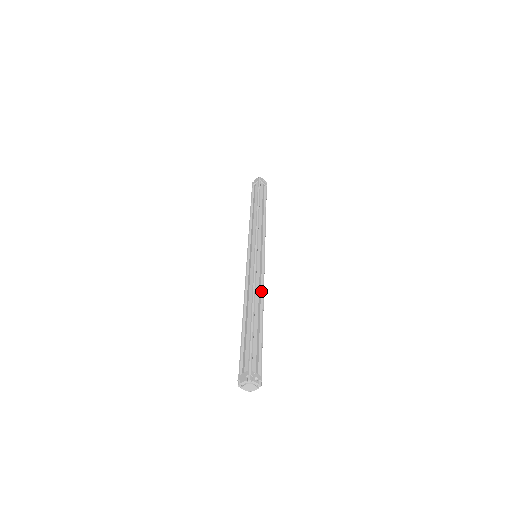
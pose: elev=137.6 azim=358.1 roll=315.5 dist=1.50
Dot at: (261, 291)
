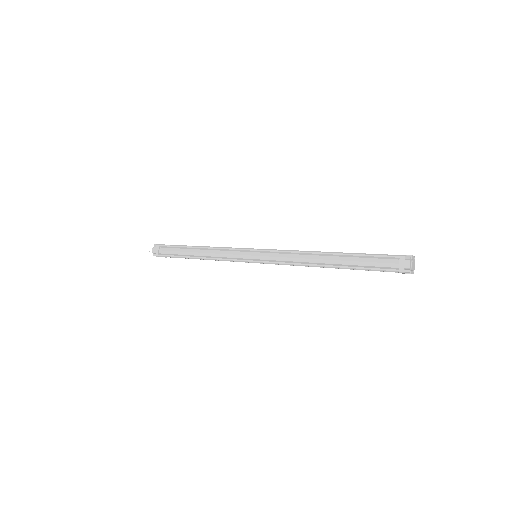
Dot at: occluded
